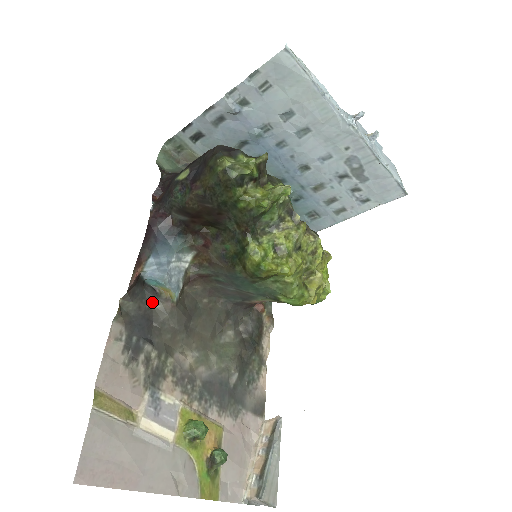
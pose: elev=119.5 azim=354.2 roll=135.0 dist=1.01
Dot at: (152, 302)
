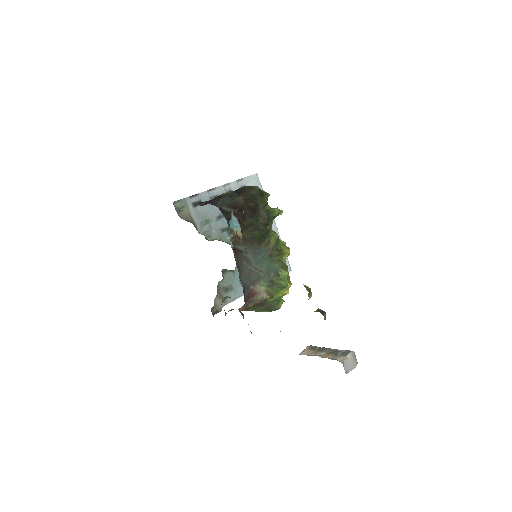
Dot at: (236, 233)
